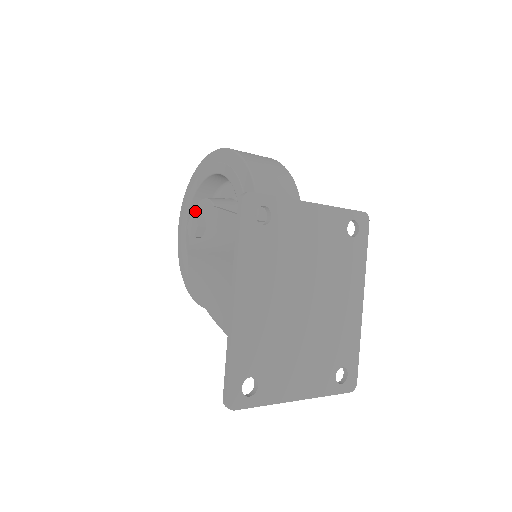
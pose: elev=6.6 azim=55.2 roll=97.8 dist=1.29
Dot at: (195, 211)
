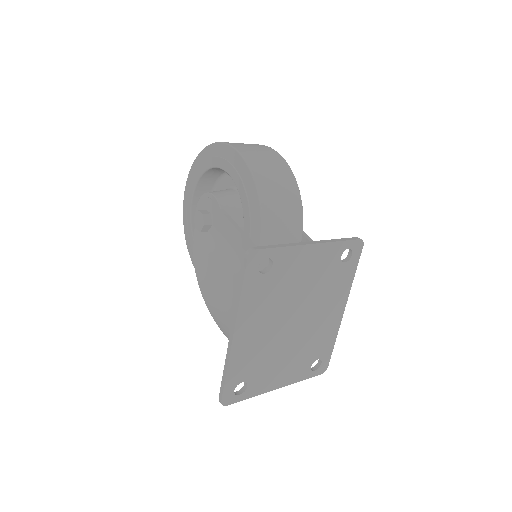
Dot at: (202, 201)
